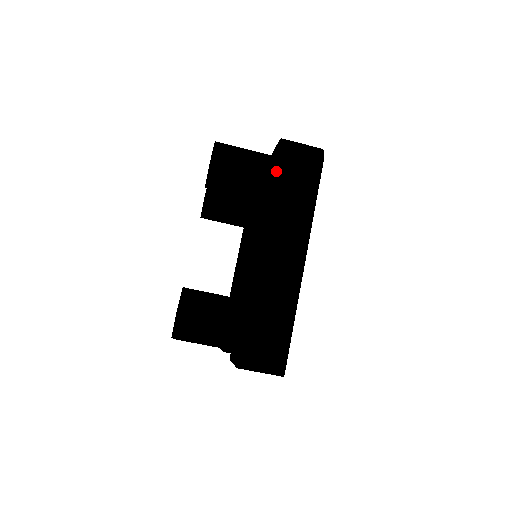
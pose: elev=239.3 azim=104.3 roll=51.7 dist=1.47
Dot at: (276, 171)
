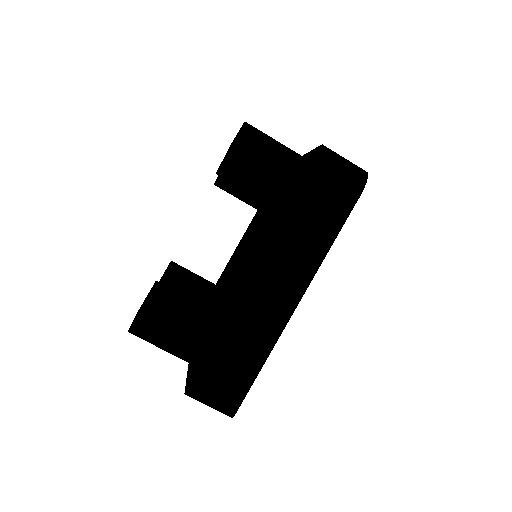
Dot at: (302, 187)
